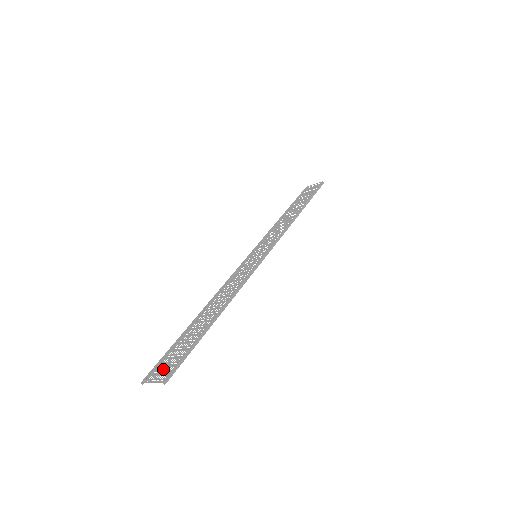
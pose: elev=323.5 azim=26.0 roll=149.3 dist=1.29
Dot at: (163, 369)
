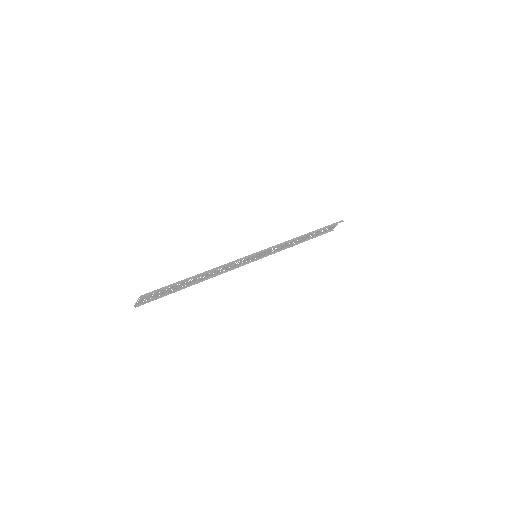
Dot at: (148, 296)
